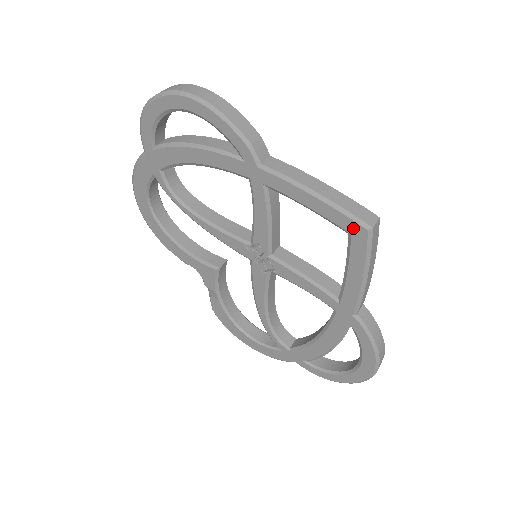
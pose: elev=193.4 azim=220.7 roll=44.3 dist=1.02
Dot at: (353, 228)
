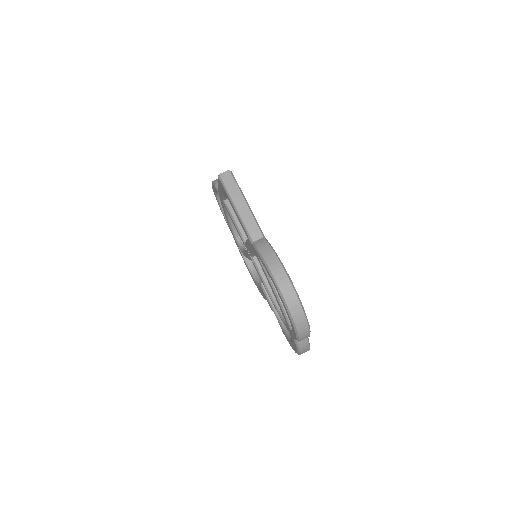
Dot at: (220, 183)
